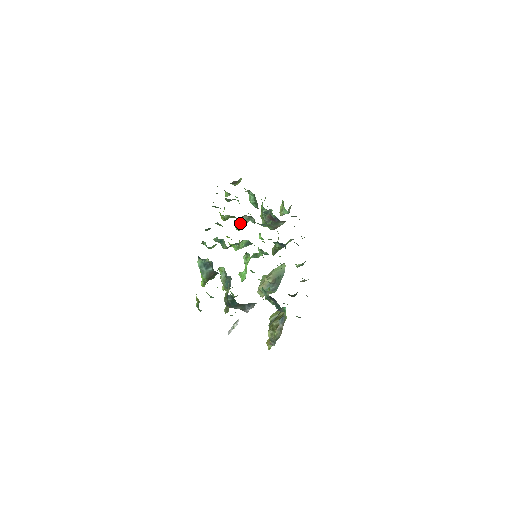
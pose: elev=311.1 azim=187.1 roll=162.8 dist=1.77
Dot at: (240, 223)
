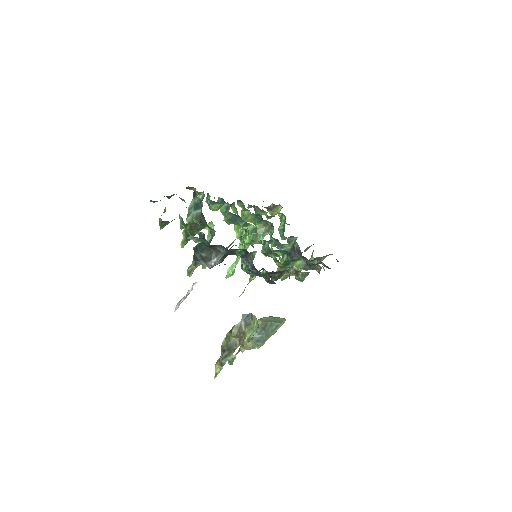
Dot at: occluded
